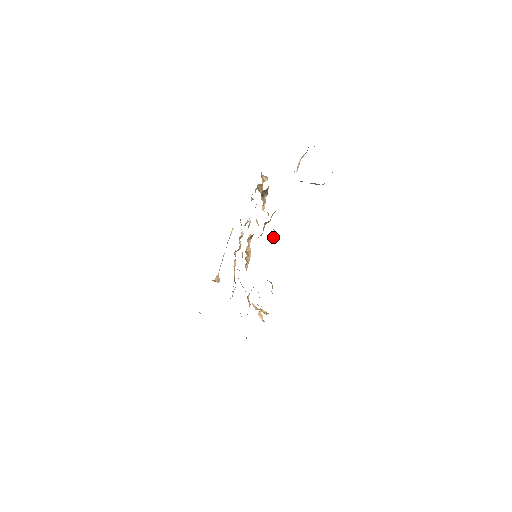
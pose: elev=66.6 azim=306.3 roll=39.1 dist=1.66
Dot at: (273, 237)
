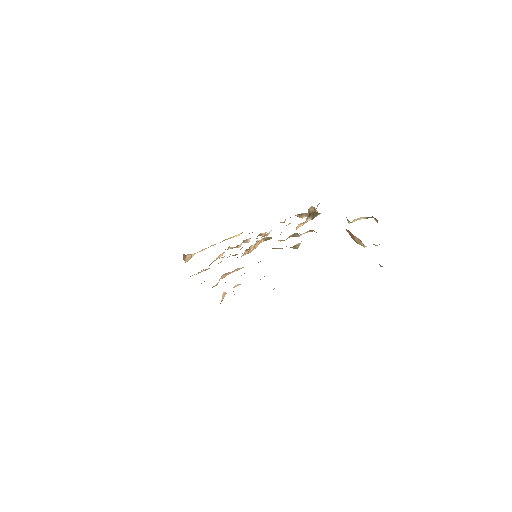
Dot at: (296, 245)
